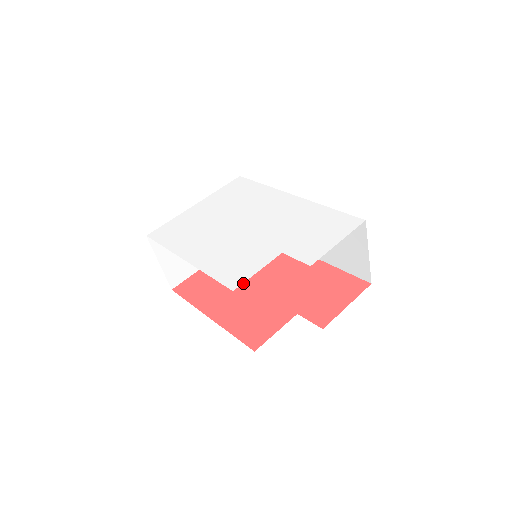
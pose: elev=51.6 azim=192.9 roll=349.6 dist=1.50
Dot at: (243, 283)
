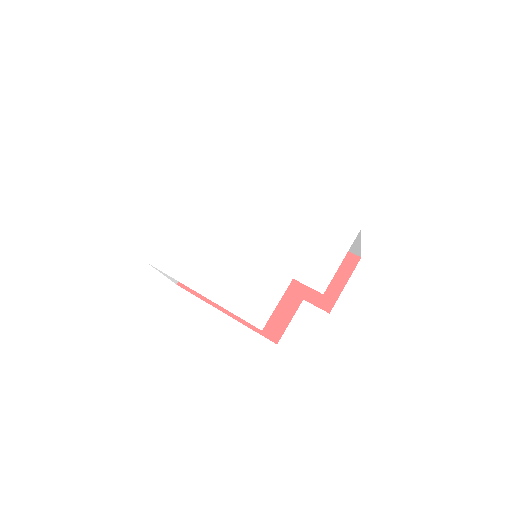
Dot at: occluded
